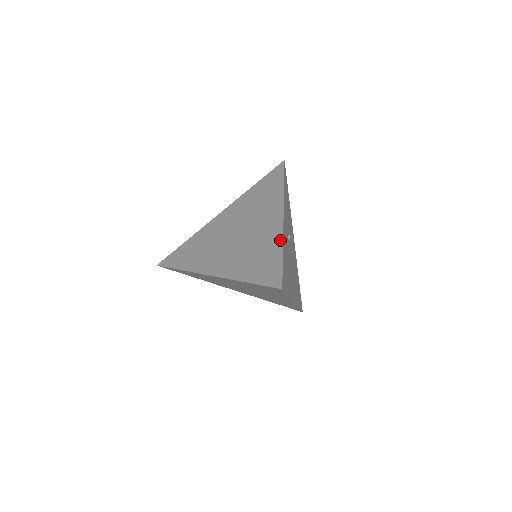
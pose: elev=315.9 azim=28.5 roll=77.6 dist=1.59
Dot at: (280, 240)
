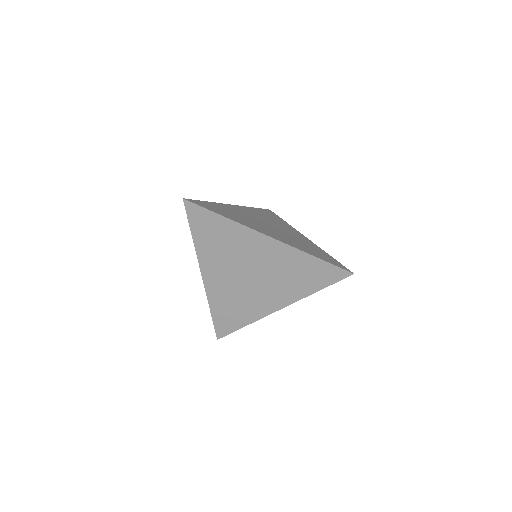
Dot at: (254, 320)
